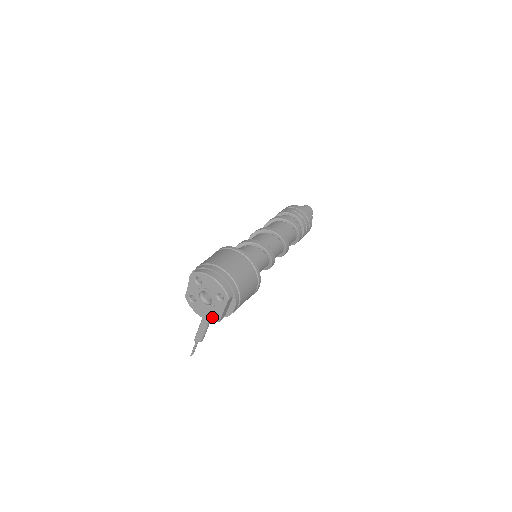
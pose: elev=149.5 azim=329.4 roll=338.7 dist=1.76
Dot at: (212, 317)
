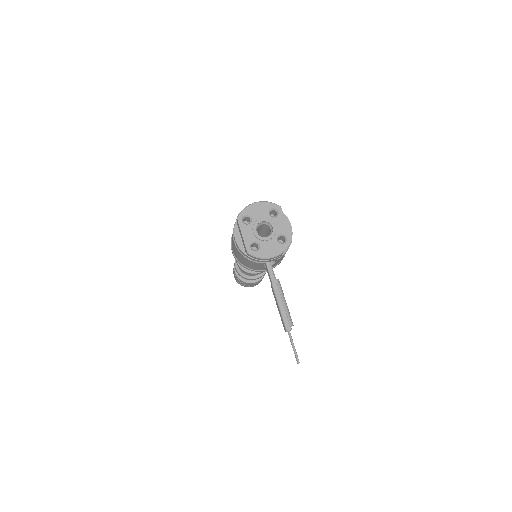
Dot at: (283, 243)
